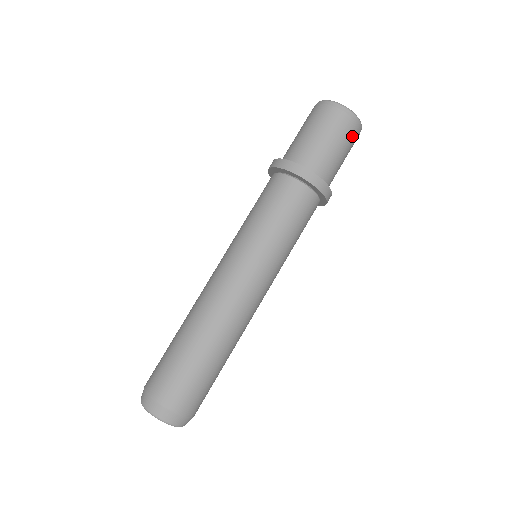
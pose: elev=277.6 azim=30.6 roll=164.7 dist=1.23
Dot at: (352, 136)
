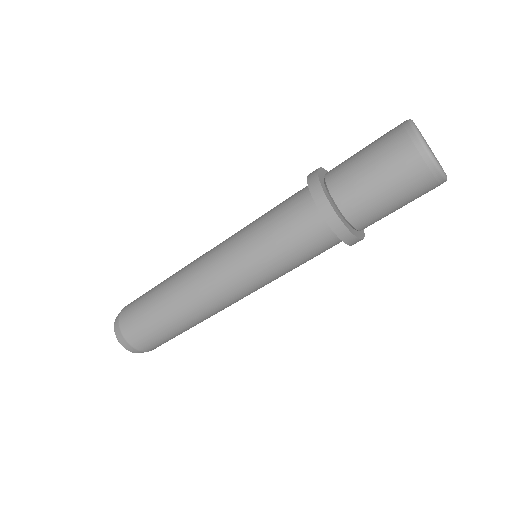
Dot at: (425, 193)
